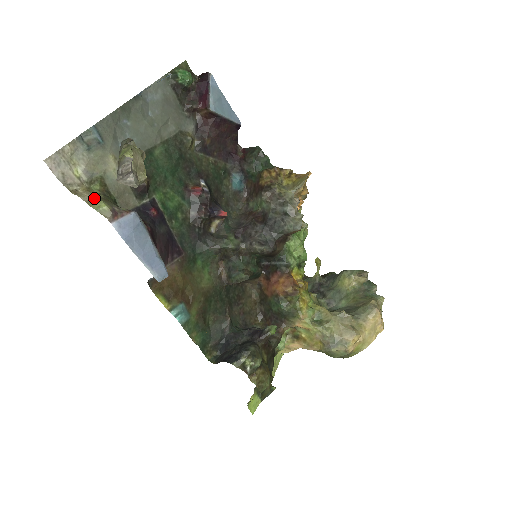
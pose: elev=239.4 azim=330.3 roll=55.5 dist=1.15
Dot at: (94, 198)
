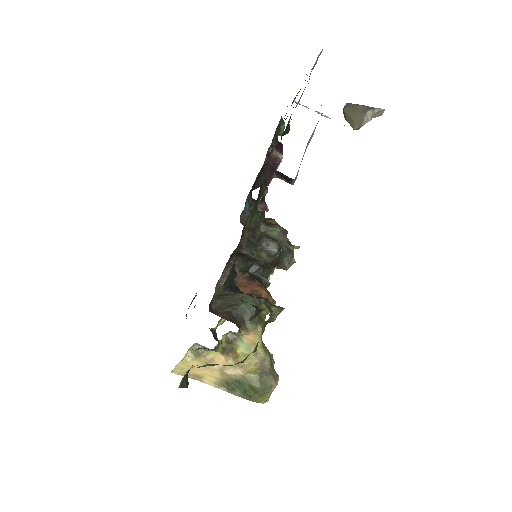
Dot at: occluded
